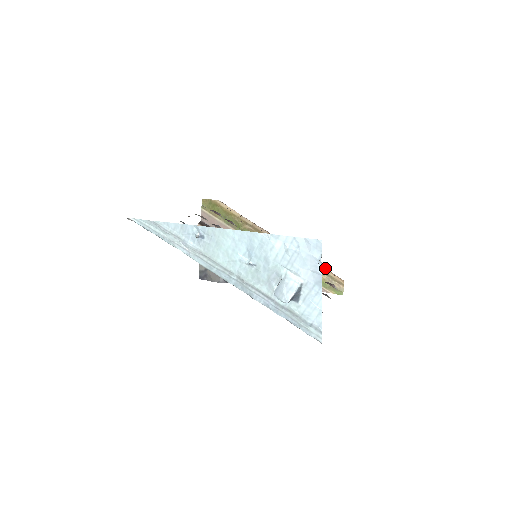
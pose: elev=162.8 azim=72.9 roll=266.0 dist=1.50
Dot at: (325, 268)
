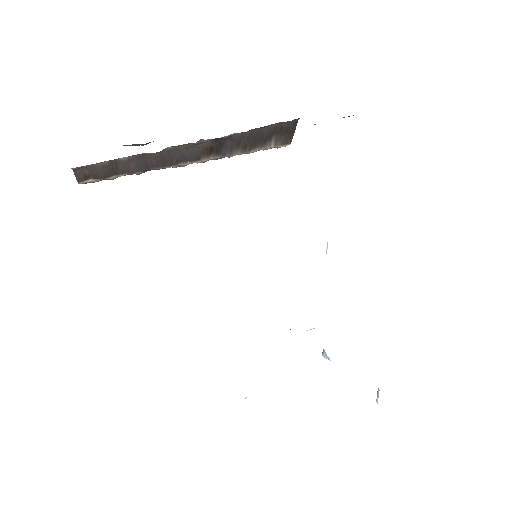
Dot at: occluded
